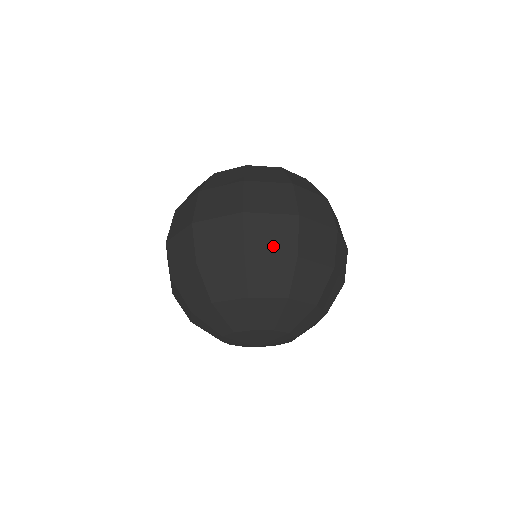
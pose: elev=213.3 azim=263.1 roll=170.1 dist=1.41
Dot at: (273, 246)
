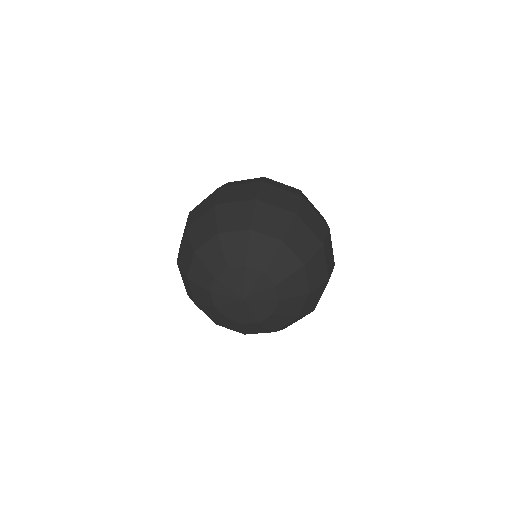
Dot at: (237, 198)
